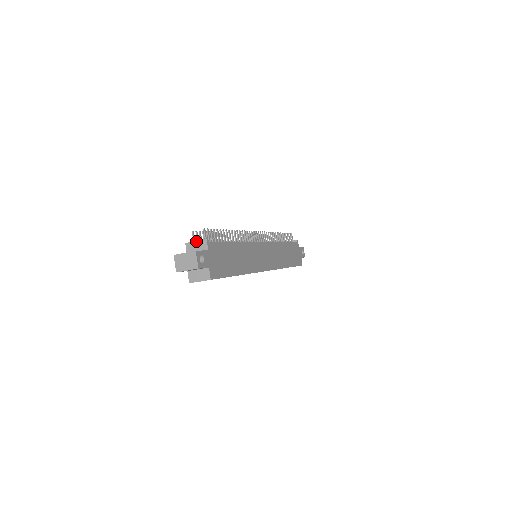
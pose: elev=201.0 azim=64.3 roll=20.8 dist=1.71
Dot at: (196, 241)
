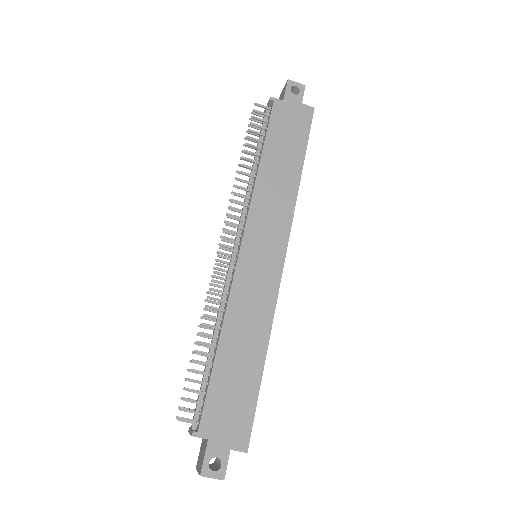
Dot at: (190, 434)
